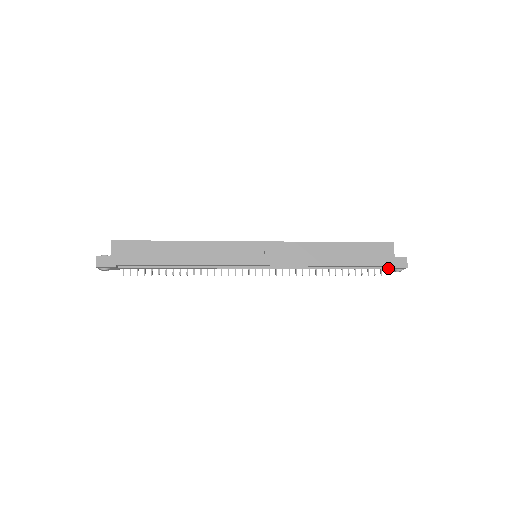
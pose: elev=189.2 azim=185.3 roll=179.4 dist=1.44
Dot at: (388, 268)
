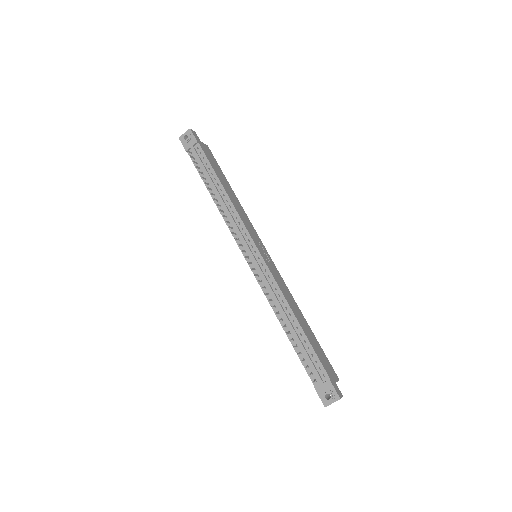
Dot at: (325, 381)
